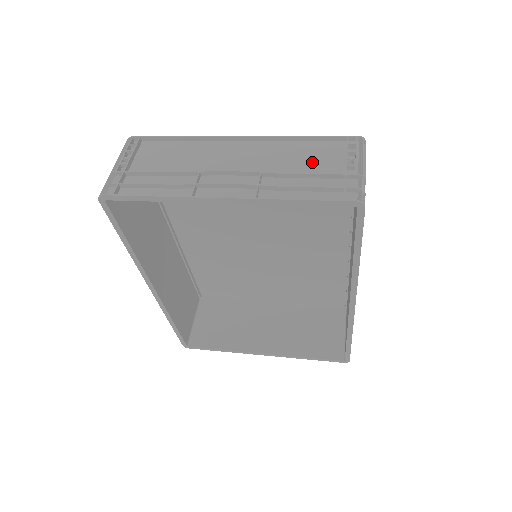
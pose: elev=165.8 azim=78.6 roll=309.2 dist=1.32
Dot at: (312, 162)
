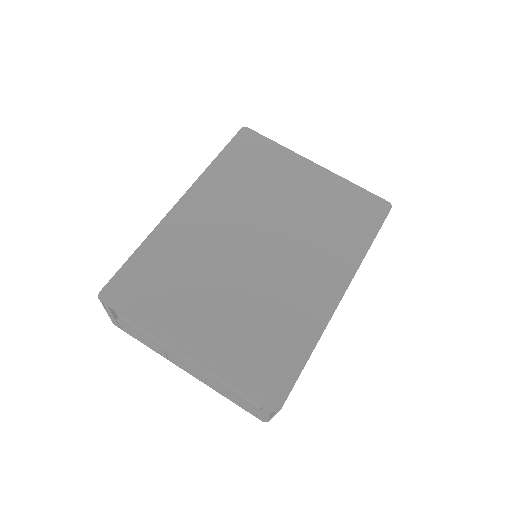
Dot at: (239, 392)
